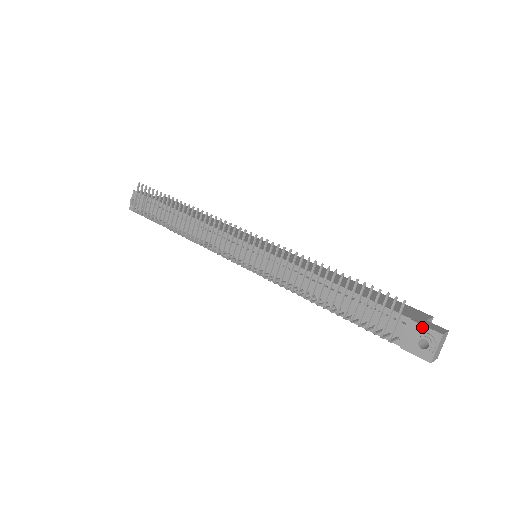
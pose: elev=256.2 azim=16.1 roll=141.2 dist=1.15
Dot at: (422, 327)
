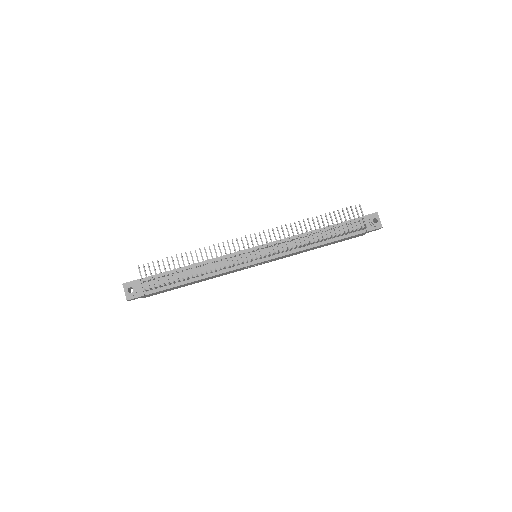
Dot at: (368, 216)
